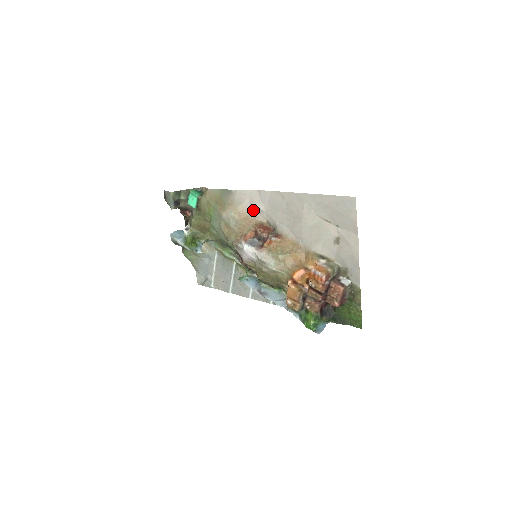
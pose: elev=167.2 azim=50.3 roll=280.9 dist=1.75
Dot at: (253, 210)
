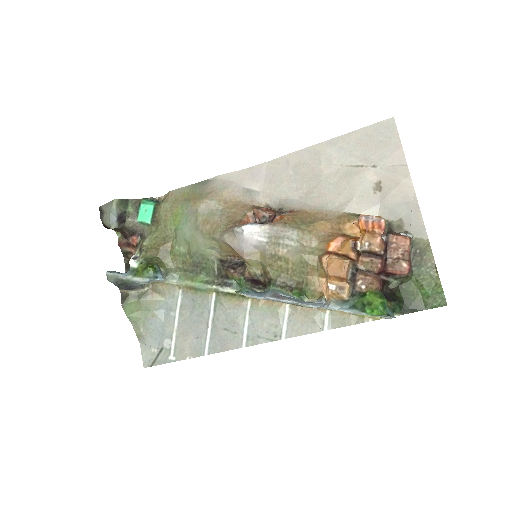
Dot at: (244, 194)
